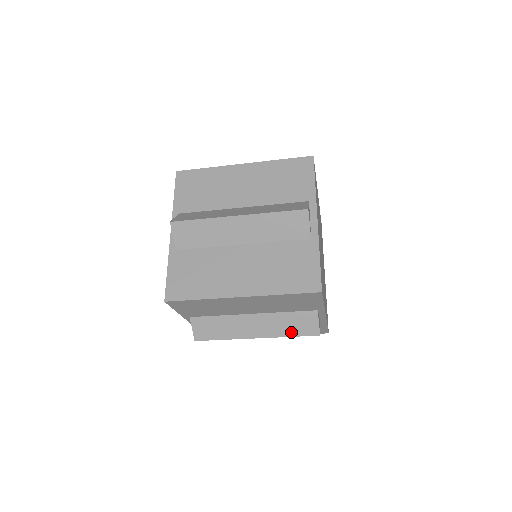
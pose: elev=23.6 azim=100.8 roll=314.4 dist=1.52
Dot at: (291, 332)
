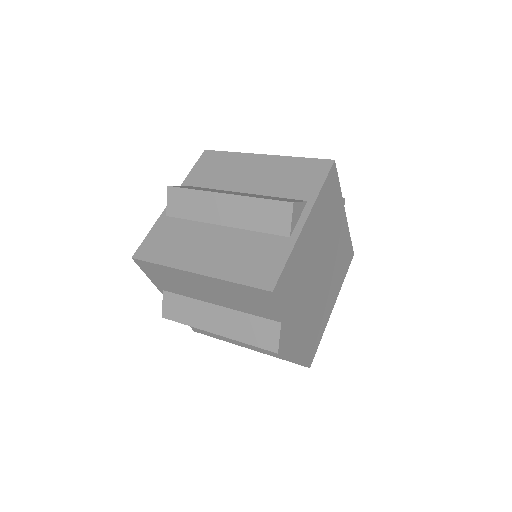
Dot at: (250, 339)
